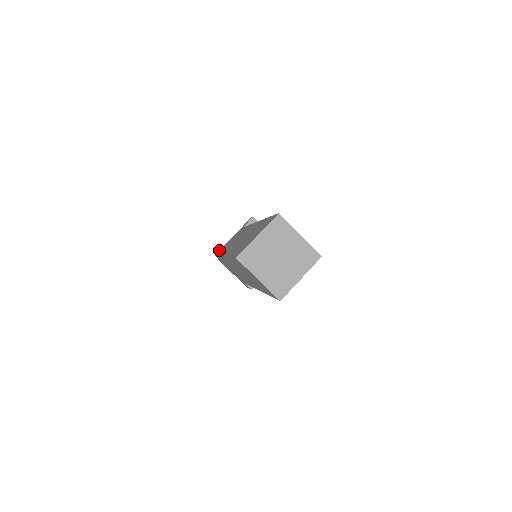
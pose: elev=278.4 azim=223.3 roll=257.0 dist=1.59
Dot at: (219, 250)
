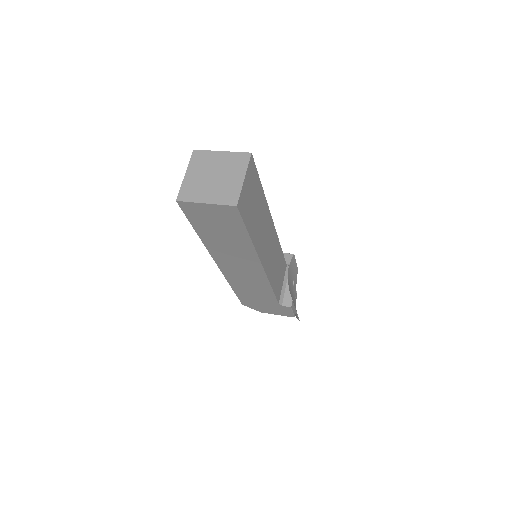
Dot at: occluded
